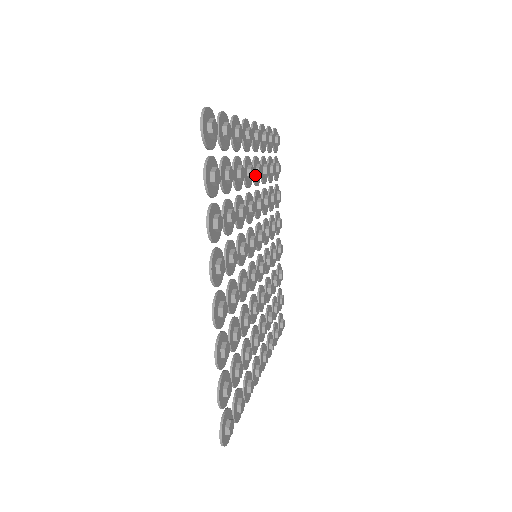
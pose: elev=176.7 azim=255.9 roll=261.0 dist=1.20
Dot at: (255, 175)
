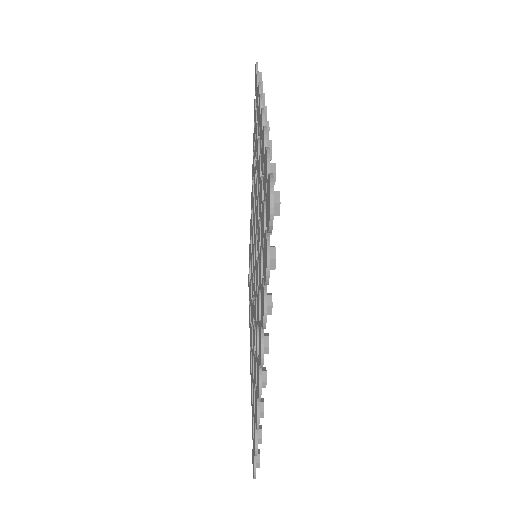
Dot at: occluded
